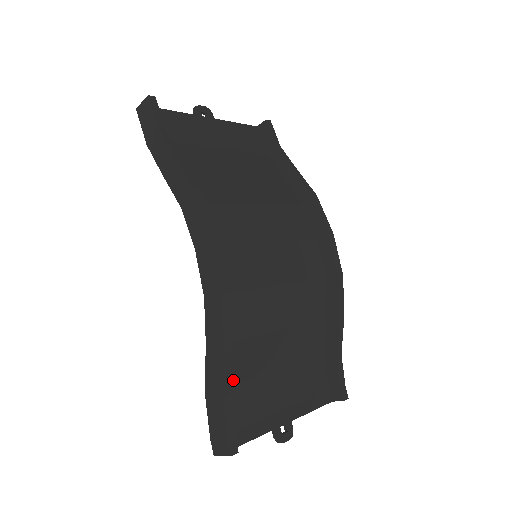
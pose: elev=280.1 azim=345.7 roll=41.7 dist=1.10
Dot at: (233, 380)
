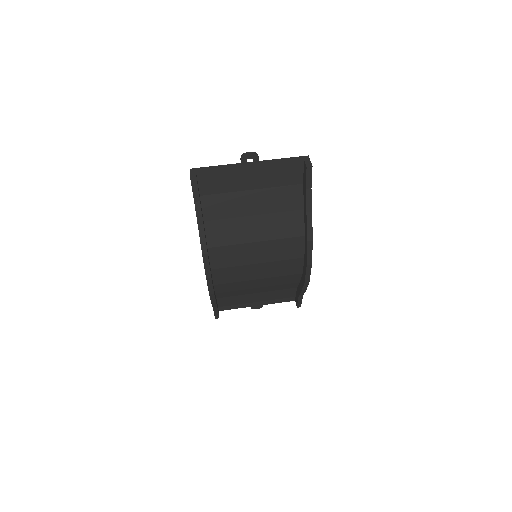
Dot at: (226, 296)
